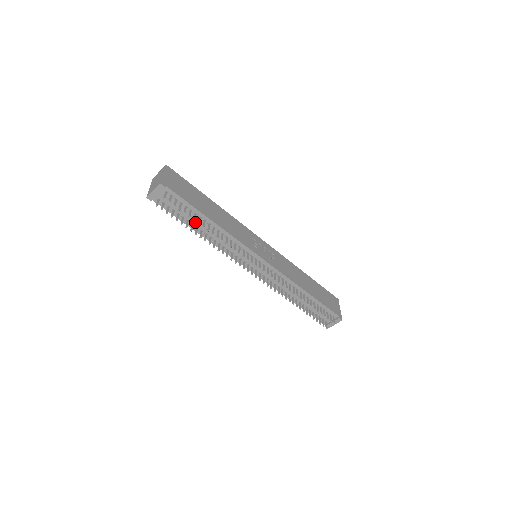
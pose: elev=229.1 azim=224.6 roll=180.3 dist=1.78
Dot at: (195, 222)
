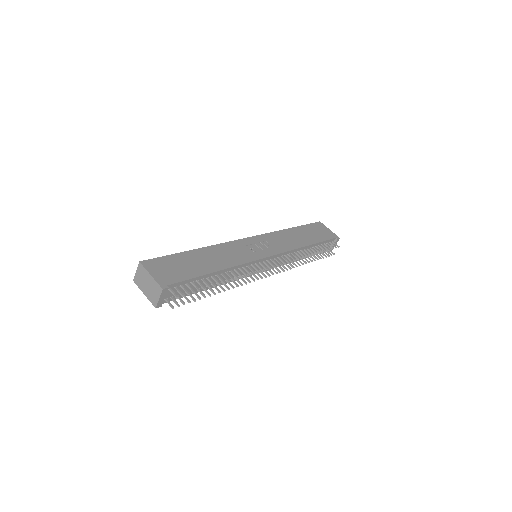
Dot at: (204, 284)
